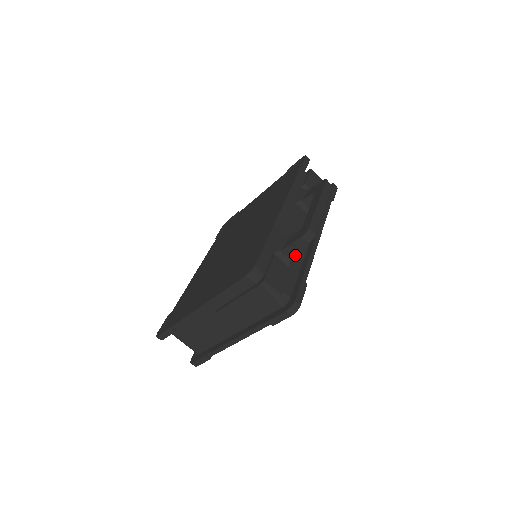
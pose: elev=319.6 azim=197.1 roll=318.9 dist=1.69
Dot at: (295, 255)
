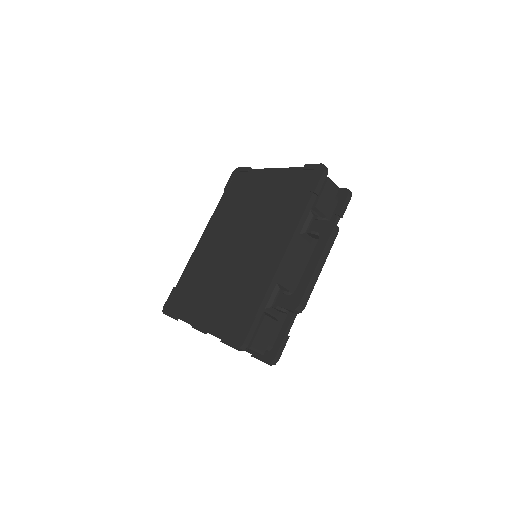
Dot at: occluded
